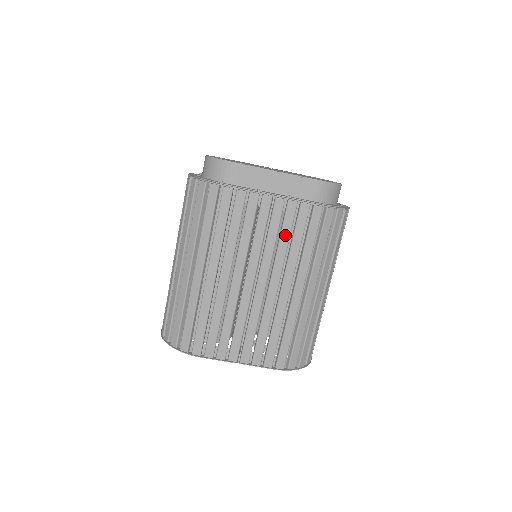
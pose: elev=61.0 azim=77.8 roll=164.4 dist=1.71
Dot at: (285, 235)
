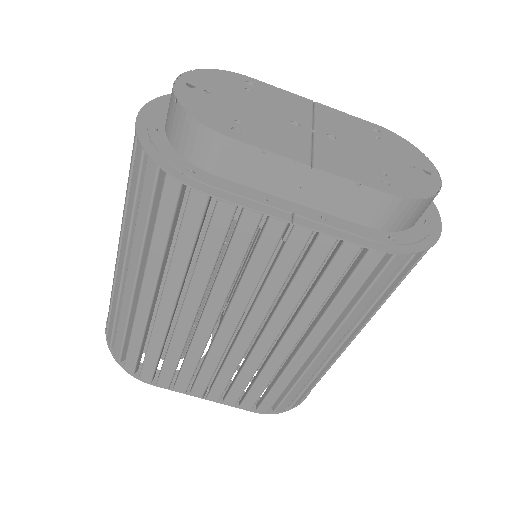
Dot at: (301, 282)
